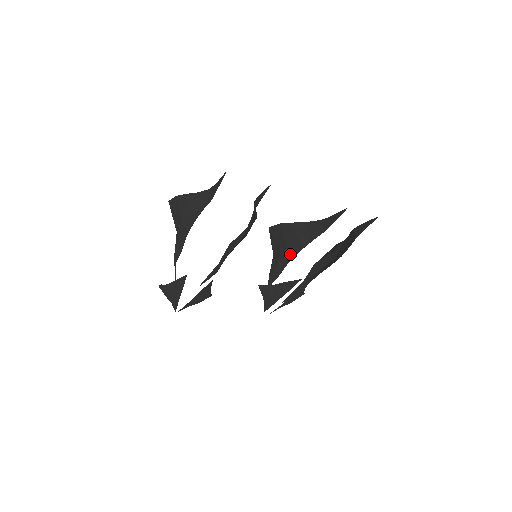
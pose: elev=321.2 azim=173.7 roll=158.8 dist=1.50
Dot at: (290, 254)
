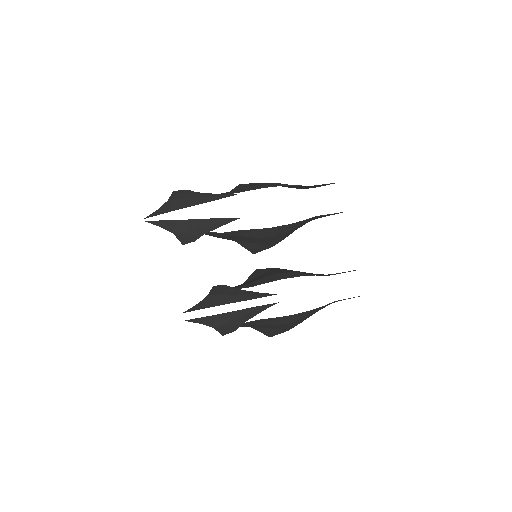
Dot at: (279, 277)
